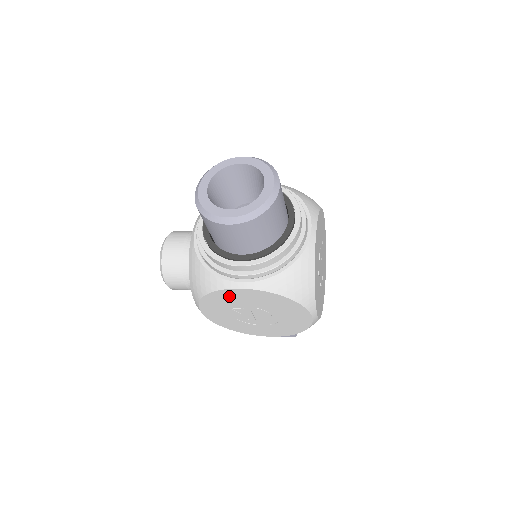
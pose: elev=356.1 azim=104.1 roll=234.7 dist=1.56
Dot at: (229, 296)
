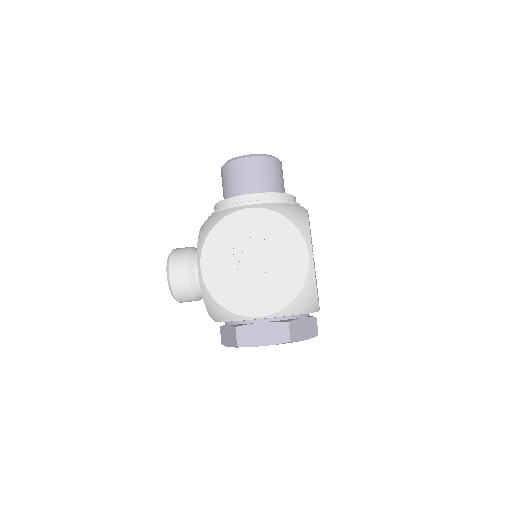
Dot at: (234, 226)
